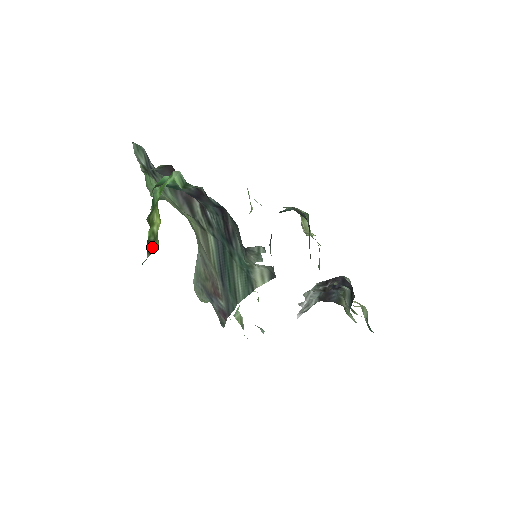
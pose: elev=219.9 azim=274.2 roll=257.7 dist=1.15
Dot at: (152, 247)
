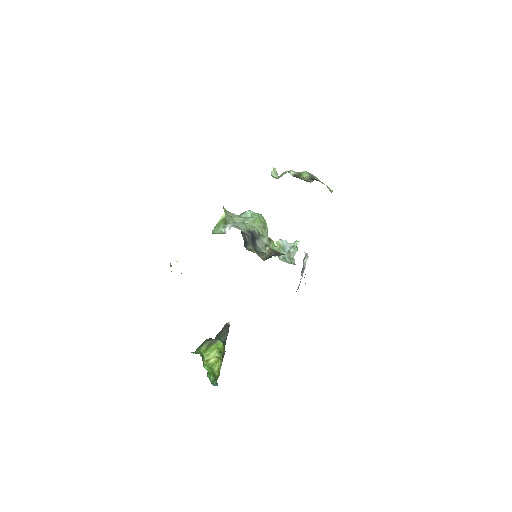
Dot at: (223, 352)
